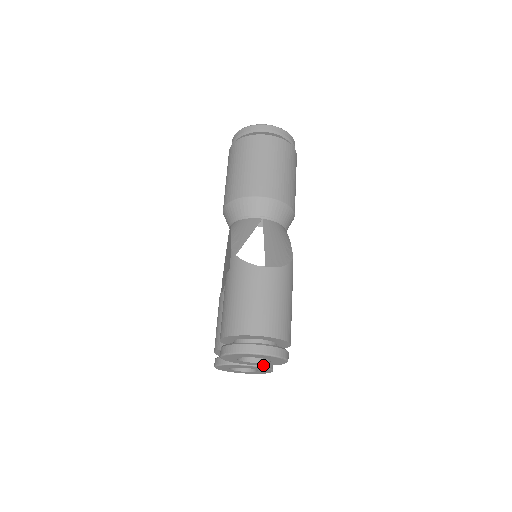
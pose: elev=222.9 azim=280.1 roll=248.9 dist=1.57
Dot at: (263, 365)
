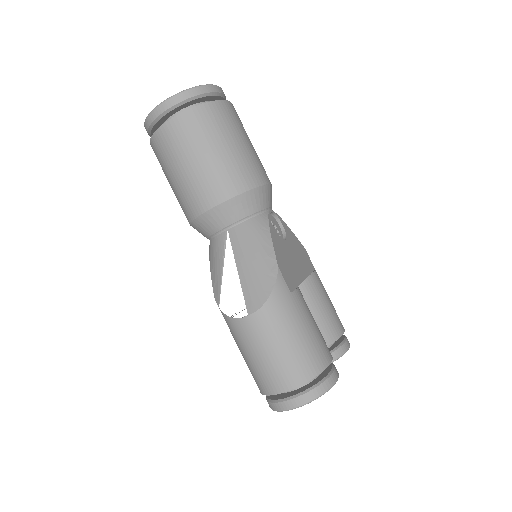
Dot at: occluded
